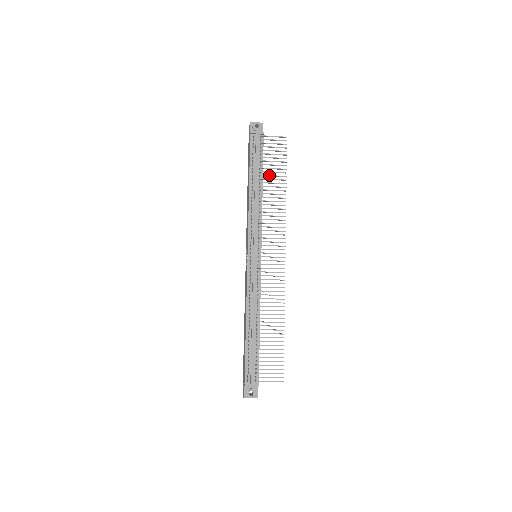
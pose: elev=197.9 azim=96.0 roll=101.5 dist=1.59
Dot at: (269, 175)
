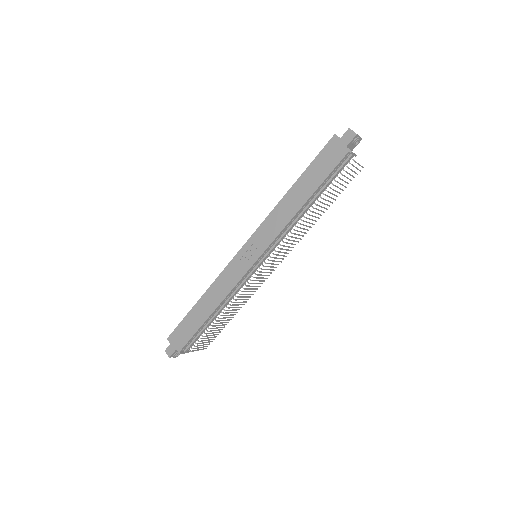
Dot at: (326, 200)
